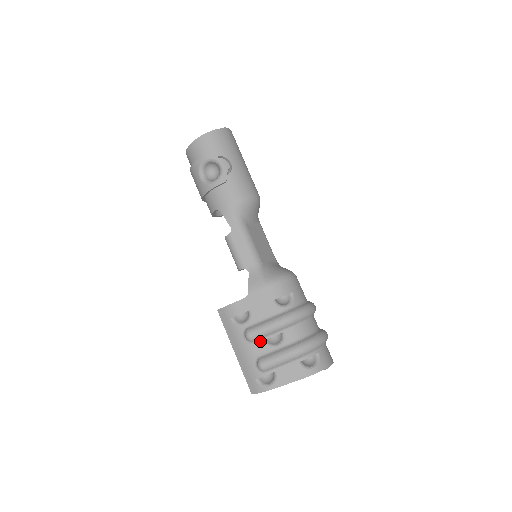
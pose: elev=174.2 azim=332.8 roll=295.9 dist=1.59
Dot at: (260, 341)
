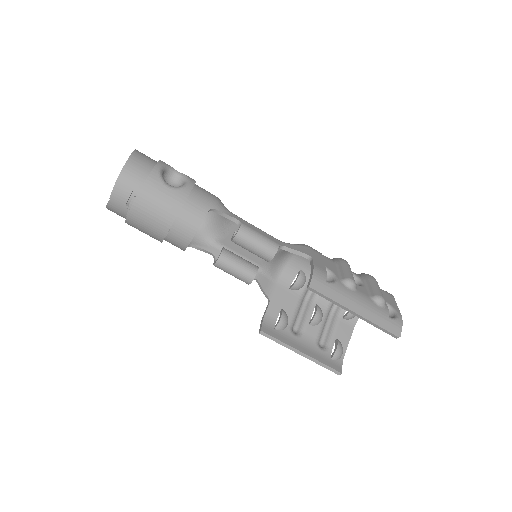
Dot at: (356, 285)
